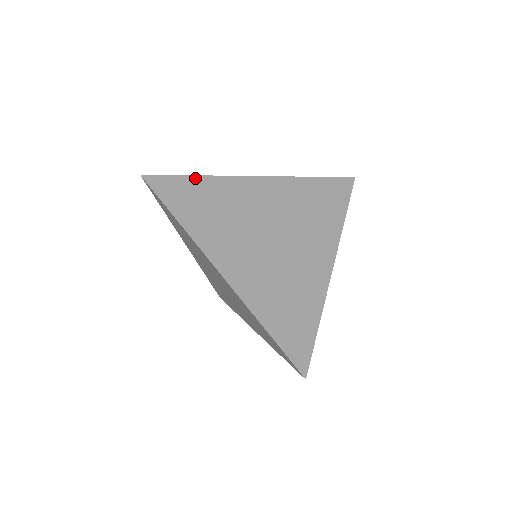
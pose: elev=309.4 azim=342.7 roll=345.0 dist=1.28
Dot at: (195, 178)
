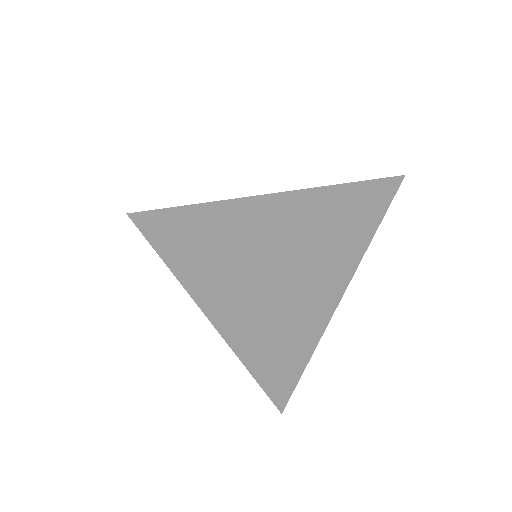
Dot at: (205, 207)
